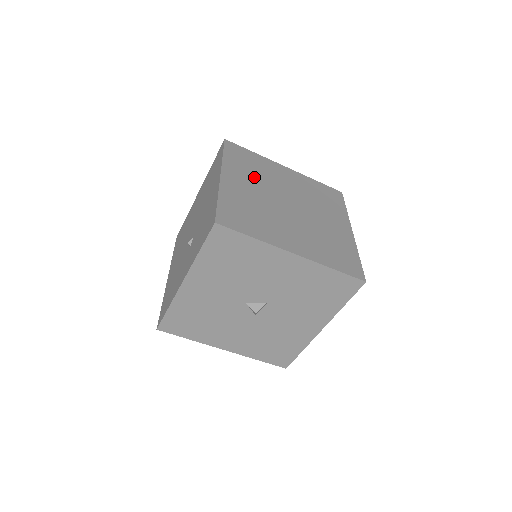
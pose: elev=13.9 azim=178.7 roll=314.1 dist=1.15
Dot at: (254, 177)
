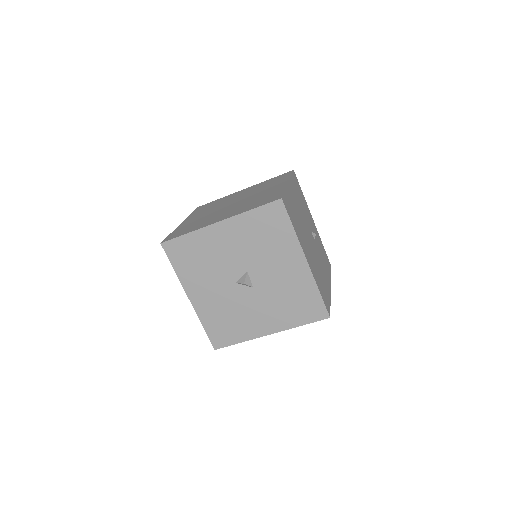
Dot at: (209, 209)
